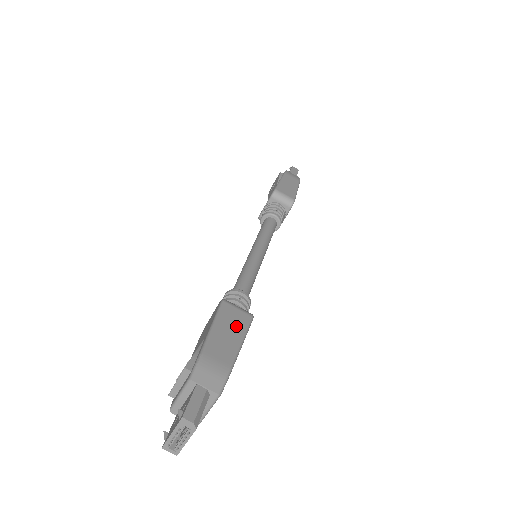
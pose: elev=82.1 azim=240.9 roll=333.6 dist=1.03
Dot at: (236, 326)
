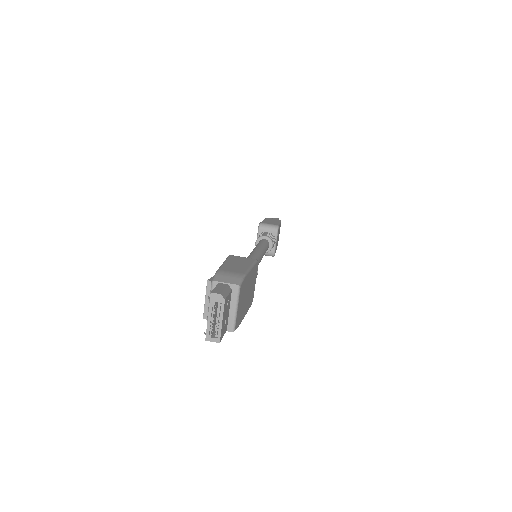
Dot at: (243, 262)
